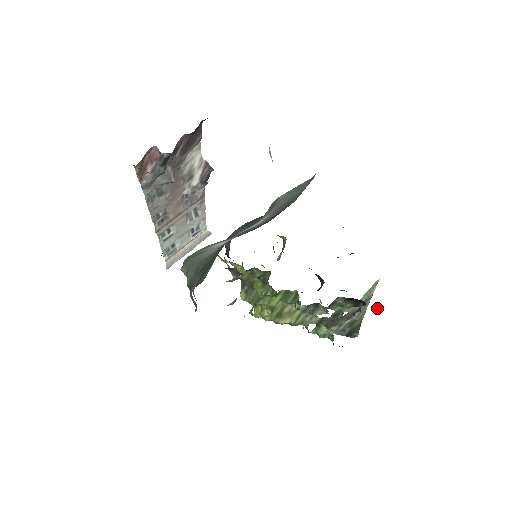
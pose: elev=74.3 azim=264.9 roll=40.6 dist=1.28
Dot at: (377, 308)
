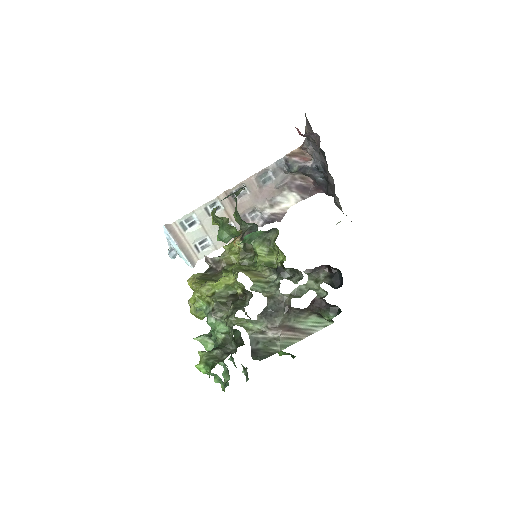
Dot at: (332, 312)
